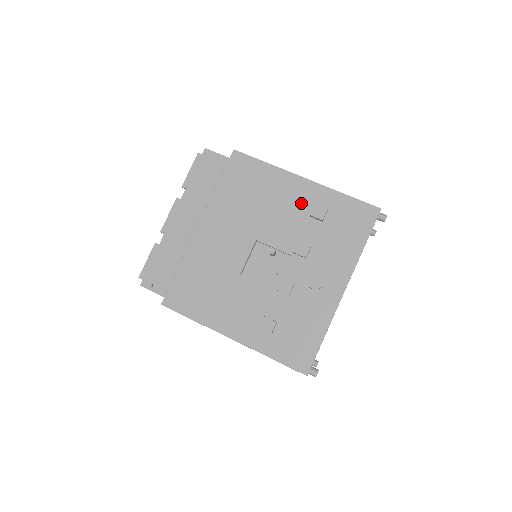
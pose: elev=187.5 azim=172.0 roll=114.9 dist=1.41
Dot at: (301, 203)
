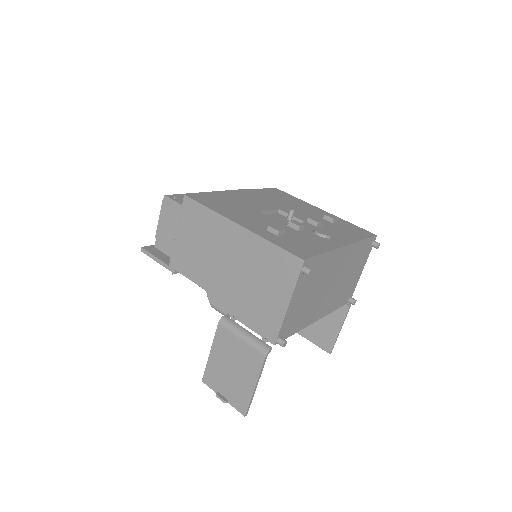
Dot at: (318, 213)
